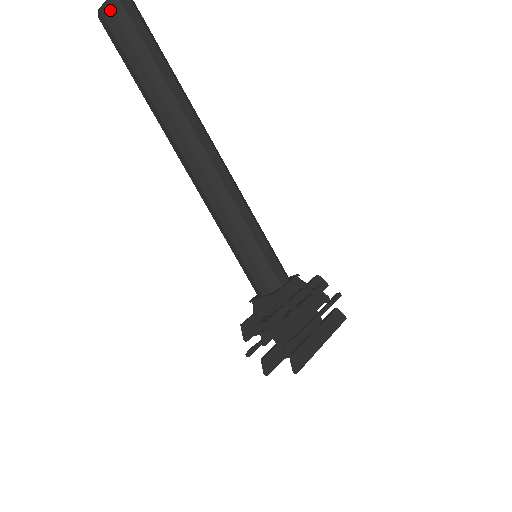
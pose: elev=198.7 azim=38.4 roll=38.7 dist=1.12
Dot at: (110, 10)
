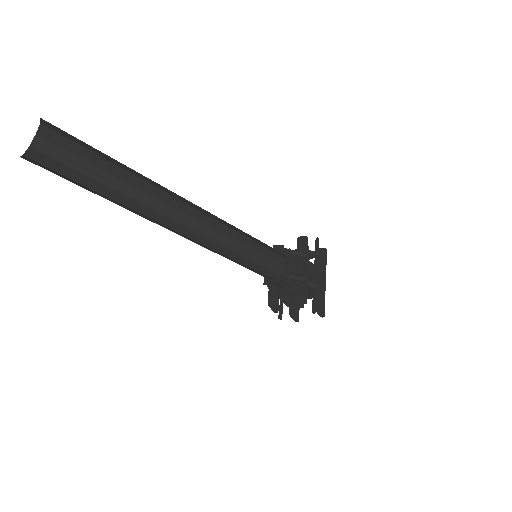
Dot at: (39, 153)
